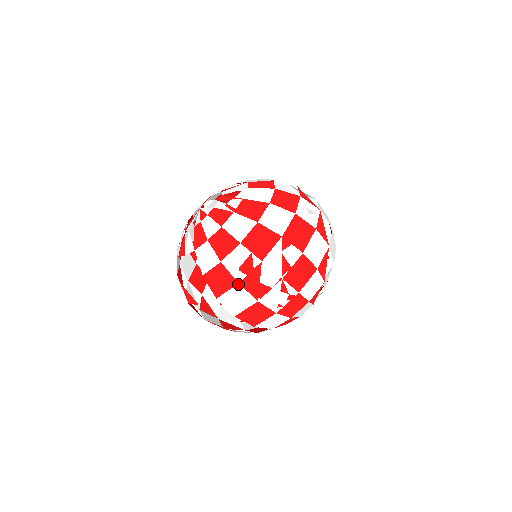
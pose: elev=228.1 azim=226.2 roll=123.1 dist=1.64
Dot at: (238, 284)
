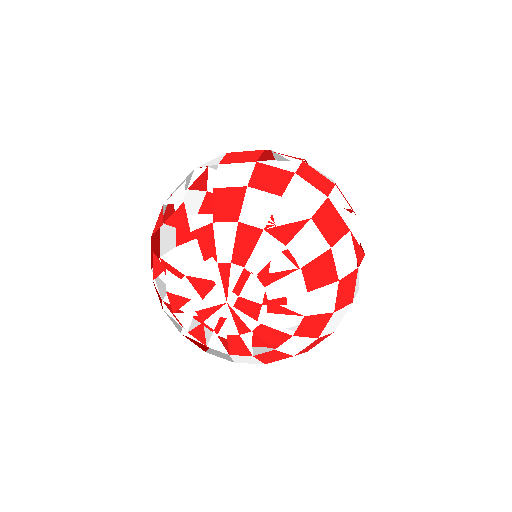
Dot at: occluded
